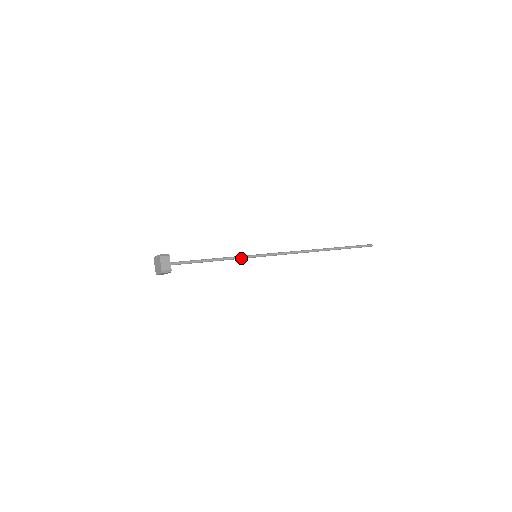
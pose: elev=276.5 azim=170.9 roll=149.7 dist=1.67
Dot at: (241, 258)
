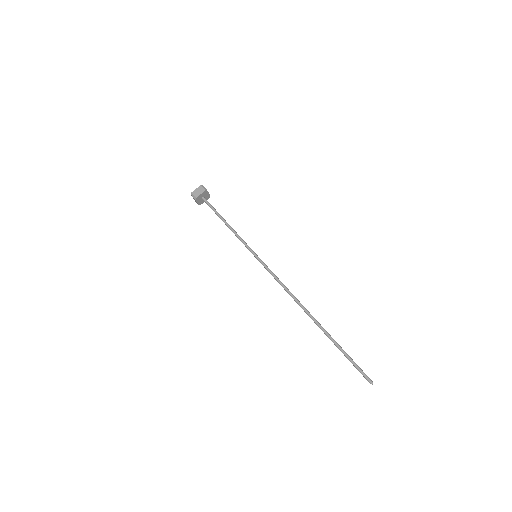
Dot at: (245, 244)
